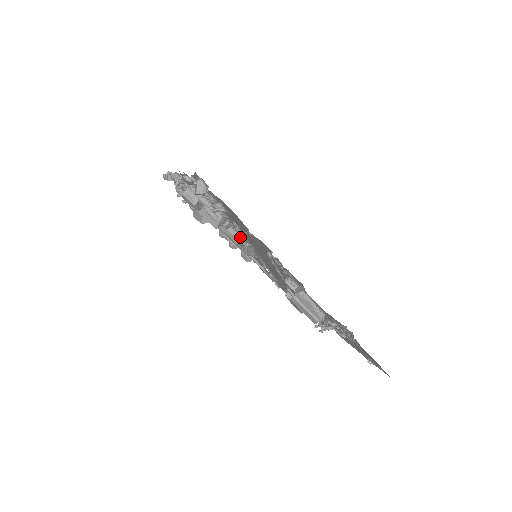
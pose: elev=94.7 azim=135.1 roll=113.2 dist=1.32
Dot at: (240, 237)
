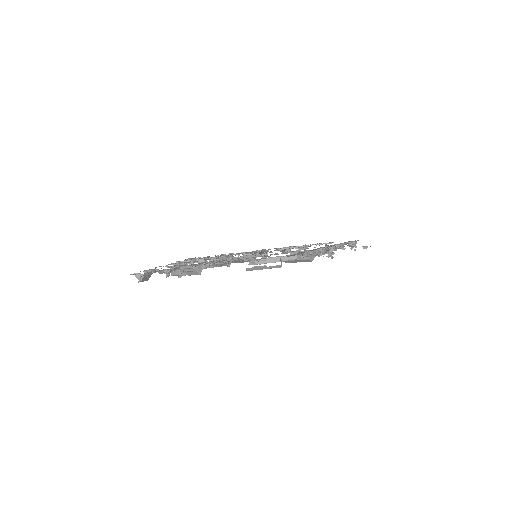
Dot at: (224, 261)
